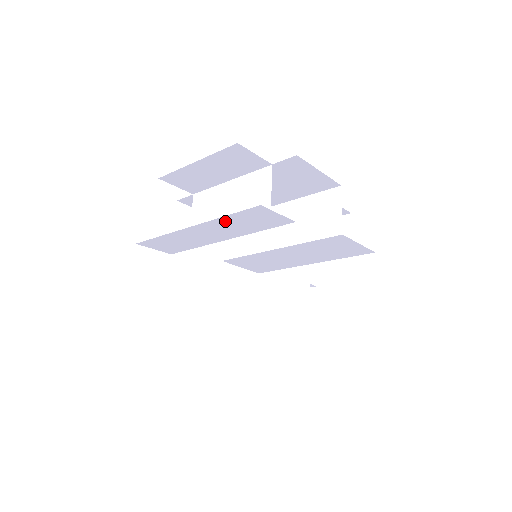
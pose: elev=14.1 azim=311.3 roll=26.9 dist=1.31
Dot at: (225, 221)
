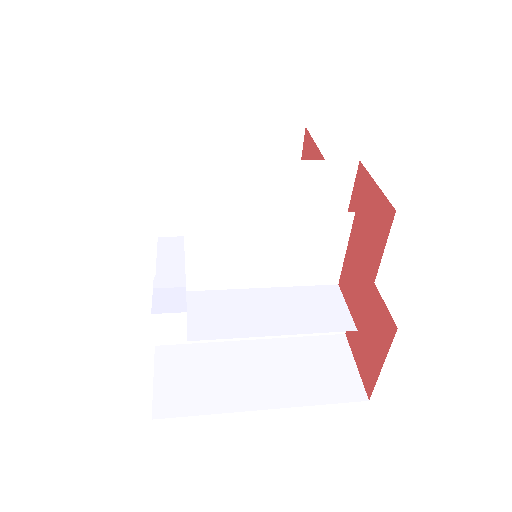
Dot at: (325, 322)
